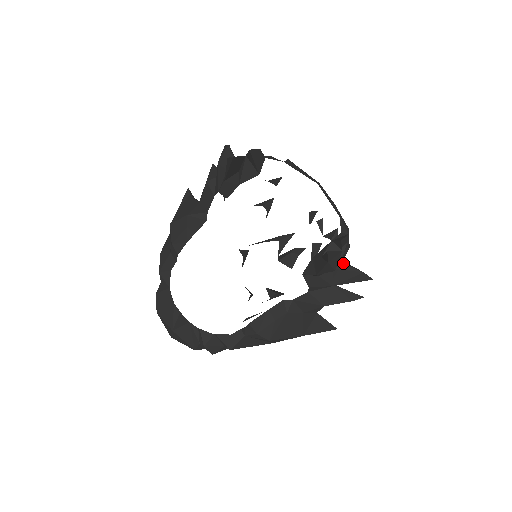
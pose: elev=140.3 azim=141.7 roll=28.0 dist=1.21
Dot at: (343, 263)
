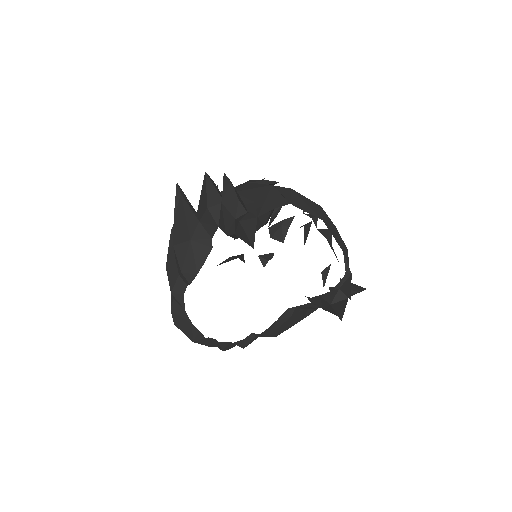
Dot at: occluded
